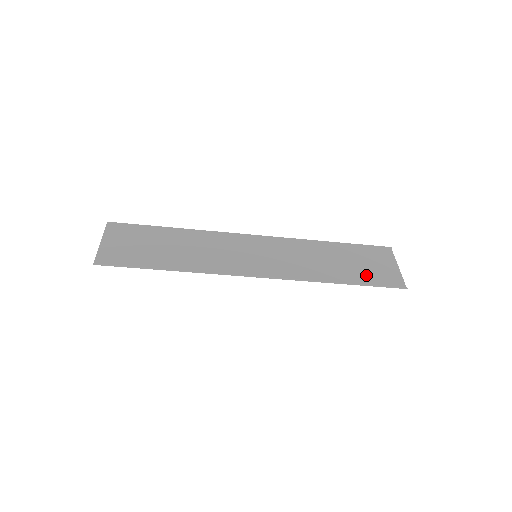
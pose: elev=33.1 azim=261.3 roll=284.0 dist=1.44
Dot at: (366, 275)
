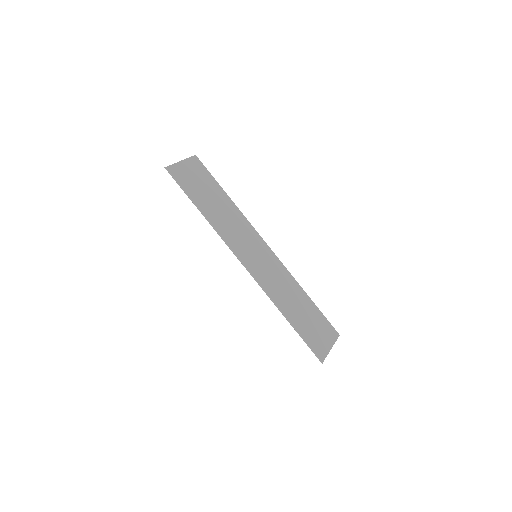
Dot at: (307, 332)
